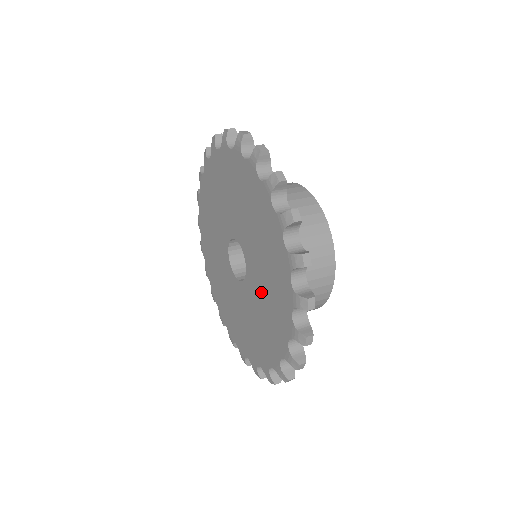
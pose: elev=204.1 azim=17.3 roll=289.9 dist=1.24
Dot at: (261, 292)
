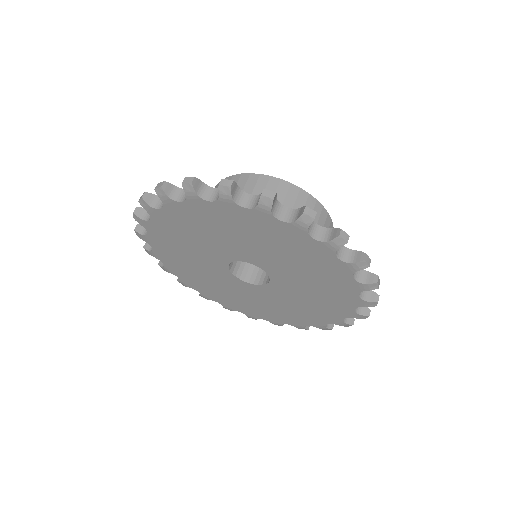
Dot at: (271, 254)
